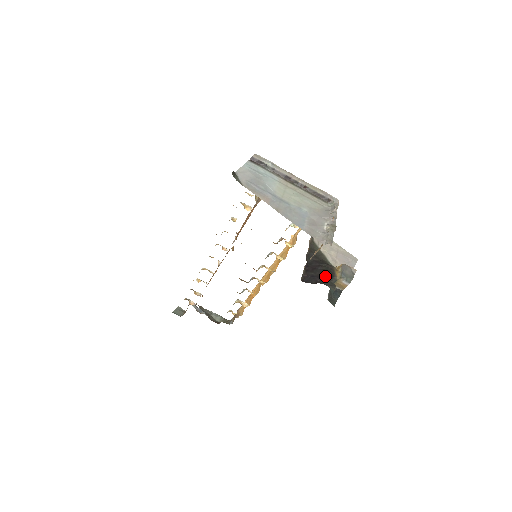
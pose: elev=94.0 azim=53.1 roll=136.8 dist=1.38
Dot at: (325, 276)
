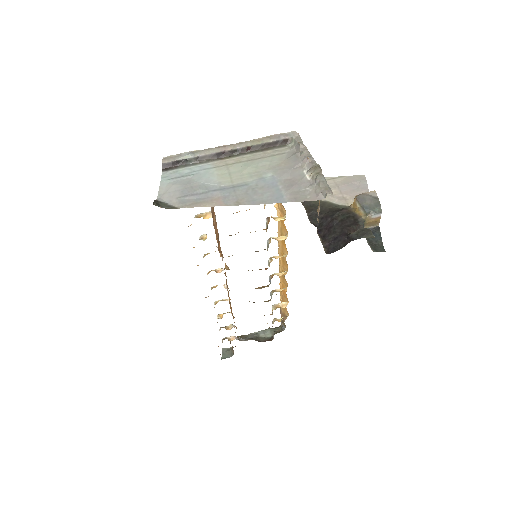
Dot at: (349, 228)
